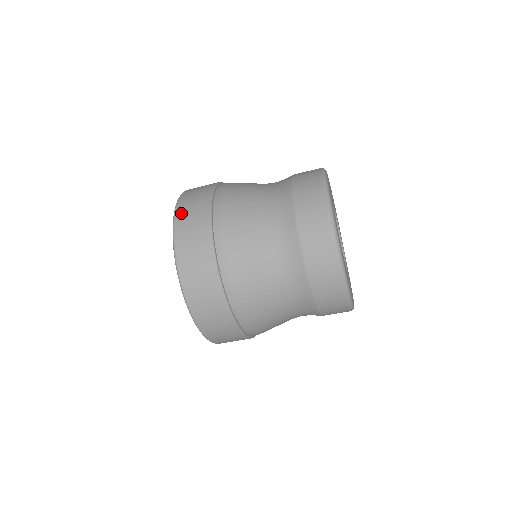
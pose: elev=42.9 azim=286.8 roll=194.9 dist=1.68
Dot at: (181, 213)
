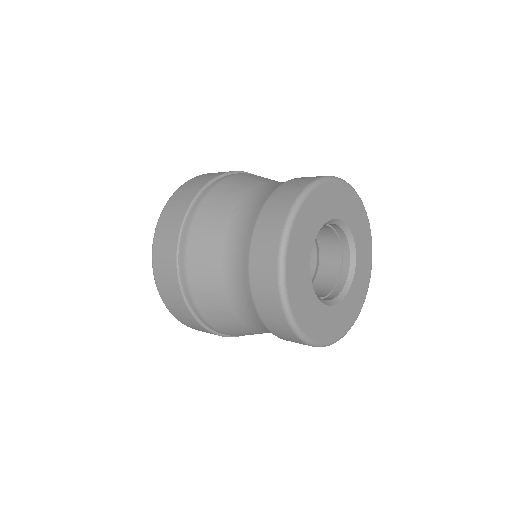
Dot at: (156, 267)
